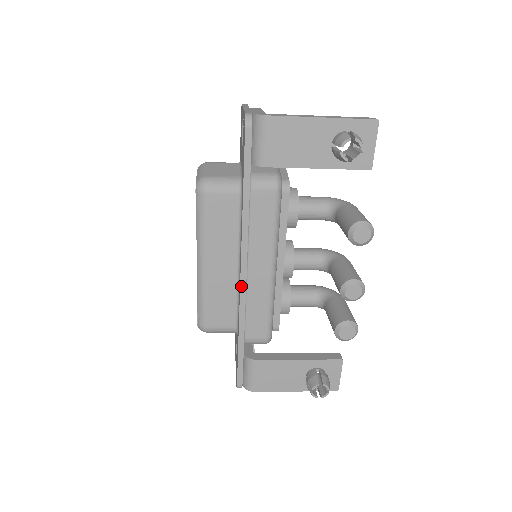
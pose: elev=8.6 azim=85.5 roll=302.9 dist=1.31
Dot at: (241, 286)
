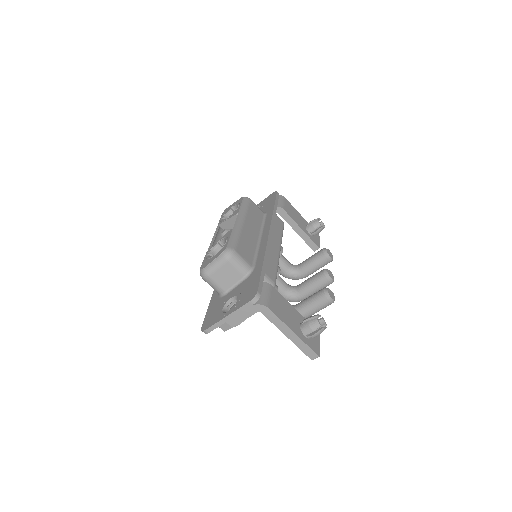
Dot at: (268, 238)
